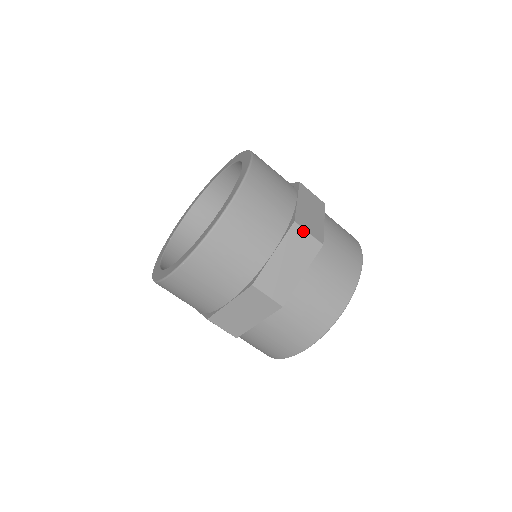
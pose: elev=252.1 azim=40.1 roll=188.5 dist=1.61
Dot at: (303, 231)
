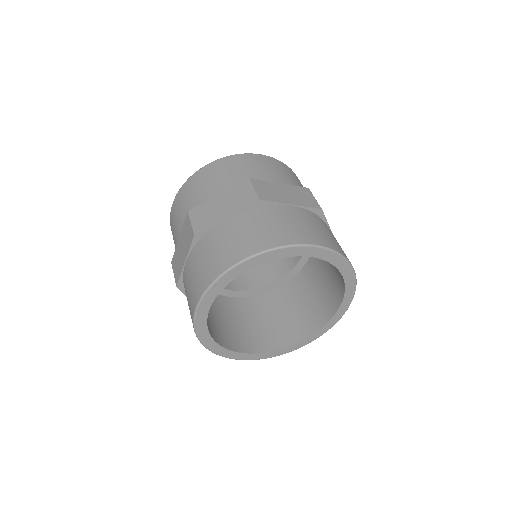
Dot at: (311, 195)
